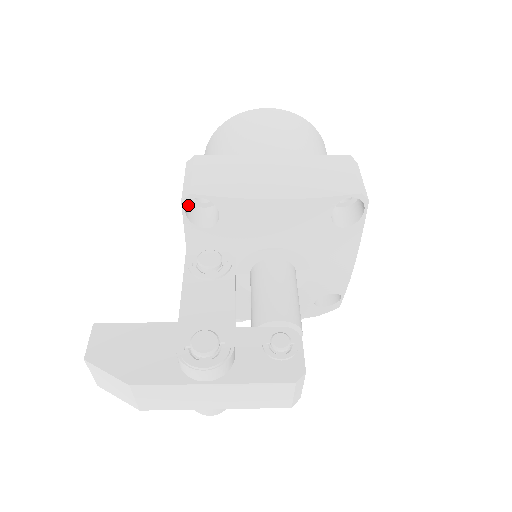
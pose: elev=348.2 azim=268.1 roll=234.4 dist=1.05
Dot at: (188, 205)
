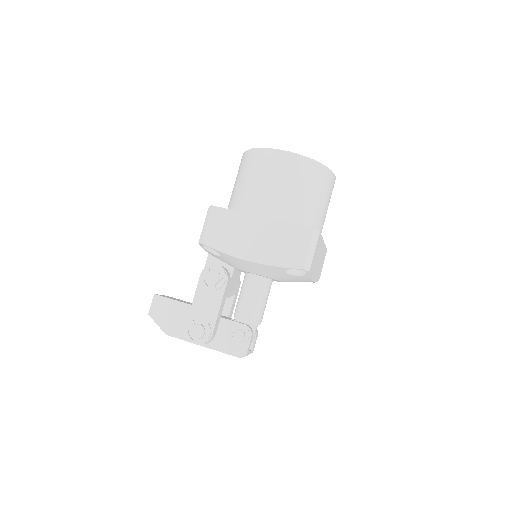
Dot at: occluded
